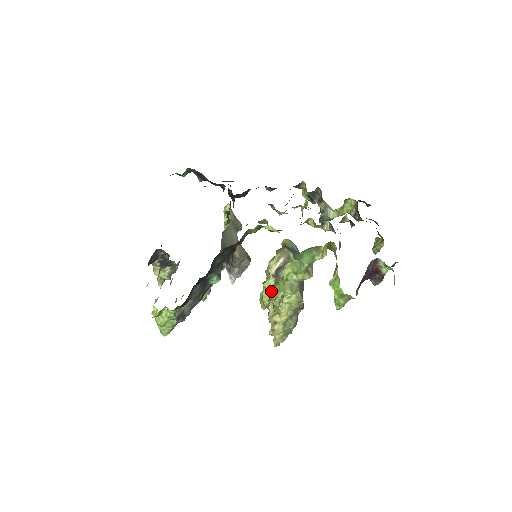
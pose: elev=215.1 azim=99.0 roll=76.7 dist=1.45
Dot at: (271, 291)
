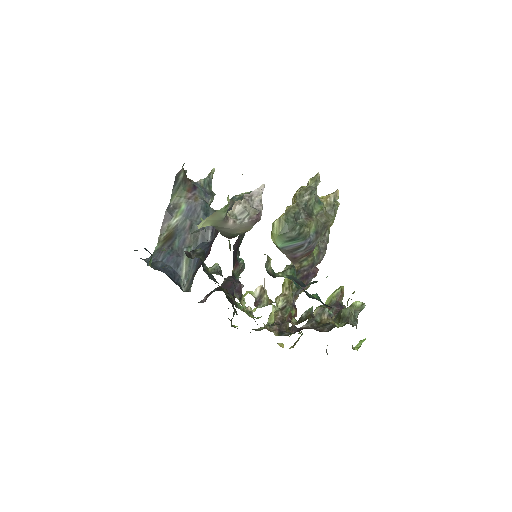
Dot at: occluded
